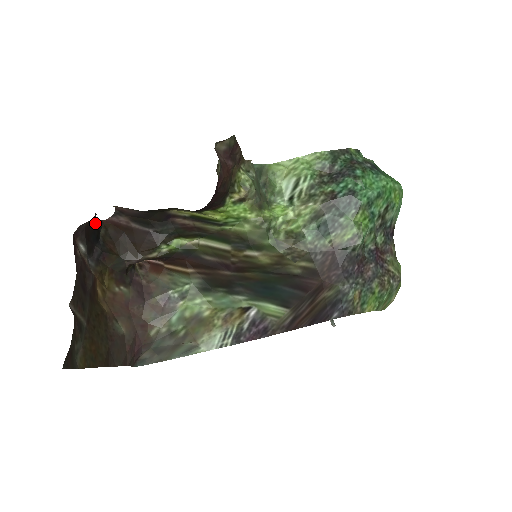
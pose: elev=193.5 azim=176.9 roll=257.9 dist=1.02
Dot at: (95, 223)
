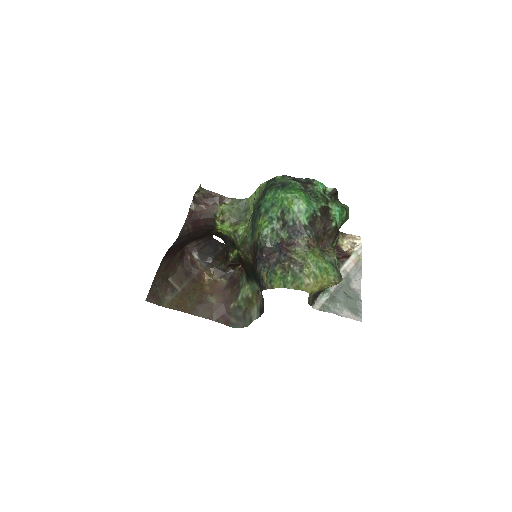
Dot at: (214, 245)
